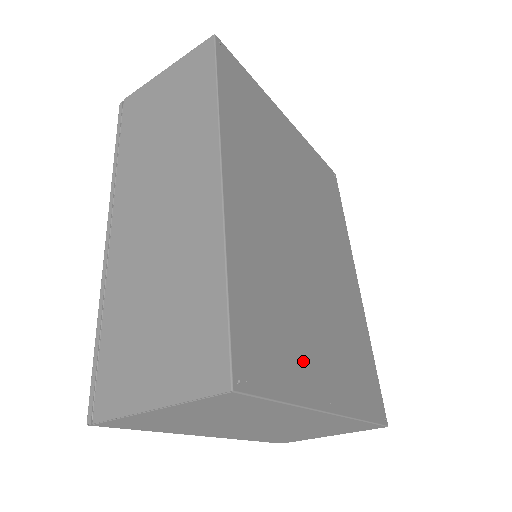
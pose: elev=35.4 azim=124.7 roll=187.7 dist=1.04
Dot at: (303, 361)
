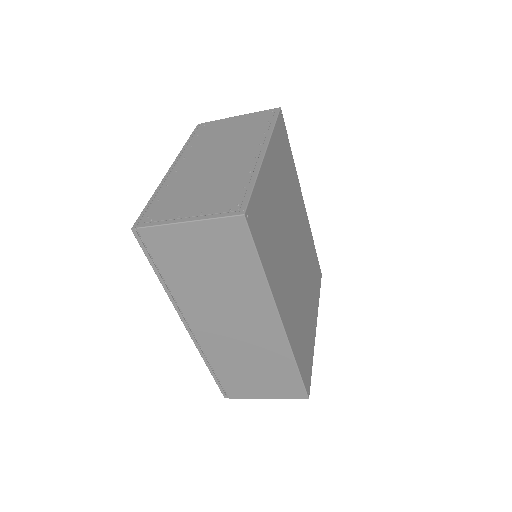
Dot at: (310, 333)
